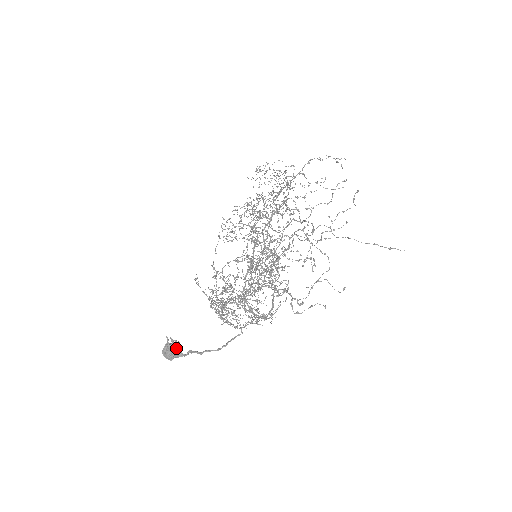
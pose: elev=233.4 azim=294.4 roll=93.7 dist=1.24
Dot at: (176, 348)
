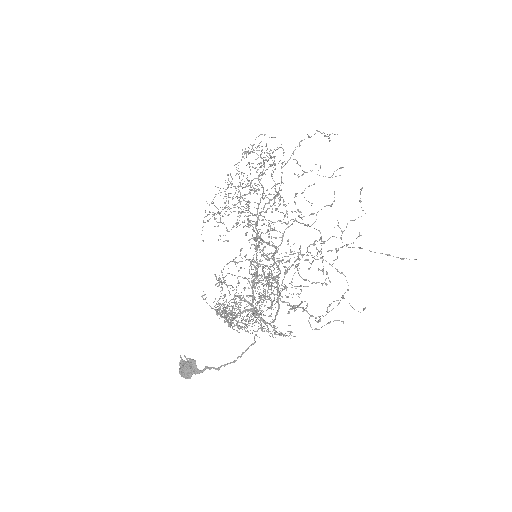
Dot at: (192, 366)
